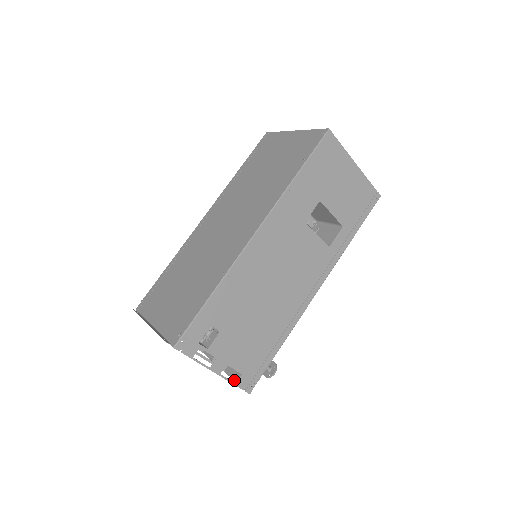
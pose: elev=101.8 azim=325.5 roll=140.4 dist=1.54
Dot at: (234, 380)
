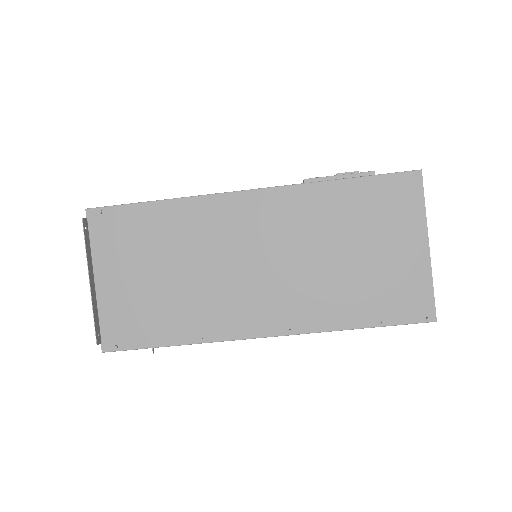
Dot at: occluded
